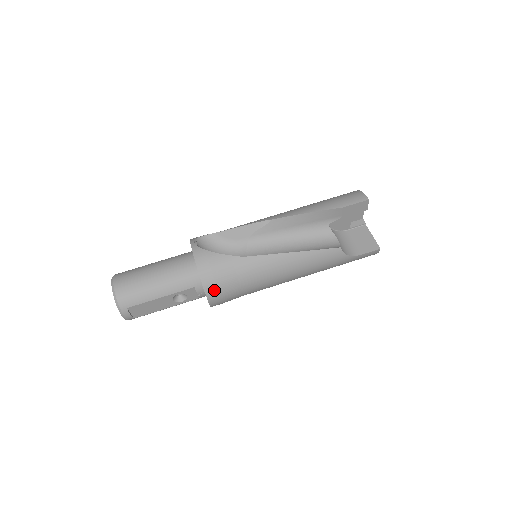
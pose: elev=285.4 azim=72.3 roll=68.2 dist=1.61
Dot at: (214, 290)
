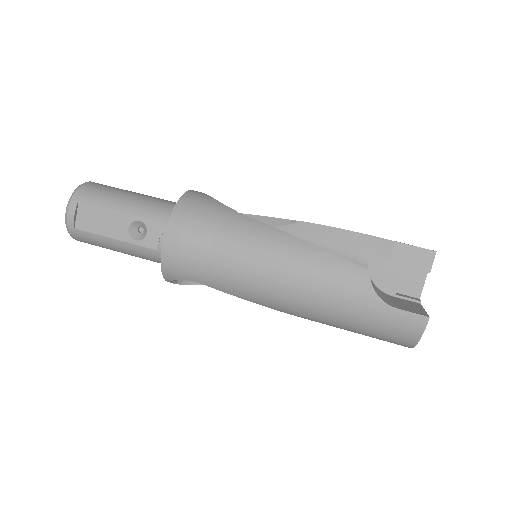
Dot at: (180, 226)
